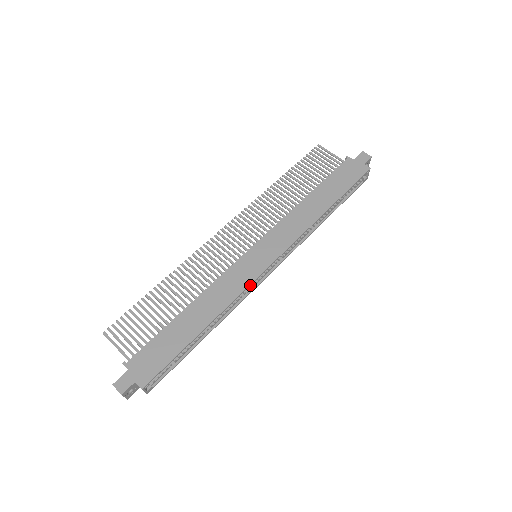
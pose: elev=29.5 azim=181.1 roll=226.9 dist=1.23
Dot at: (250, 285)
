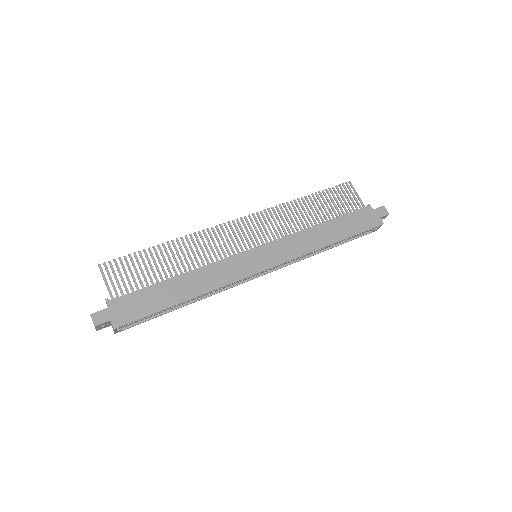
Dot at: occluded
